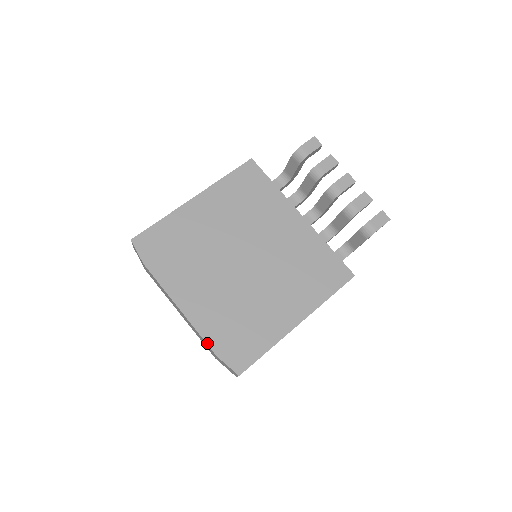
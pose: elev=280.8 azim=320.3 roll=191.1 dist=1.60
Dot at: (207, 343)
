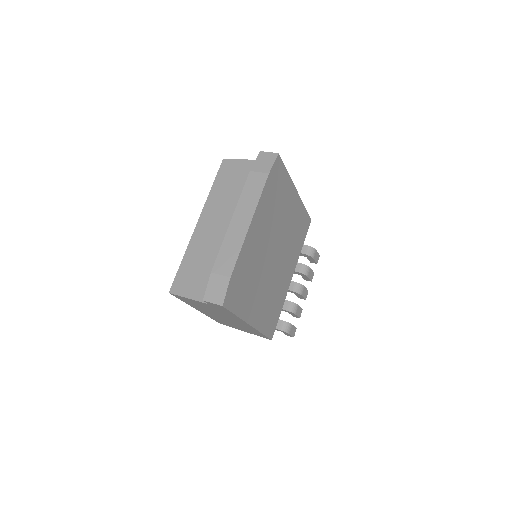
Dot at: (236, 263)
